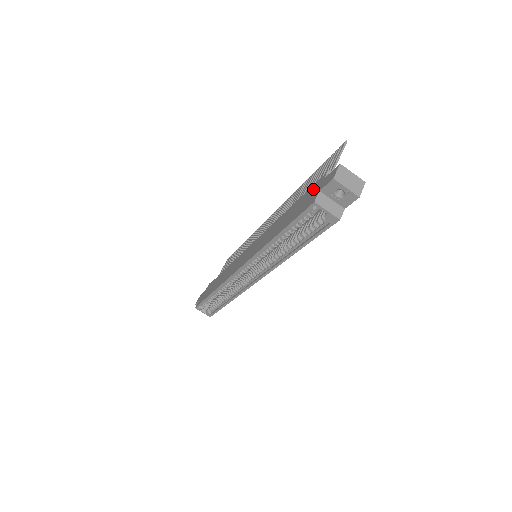
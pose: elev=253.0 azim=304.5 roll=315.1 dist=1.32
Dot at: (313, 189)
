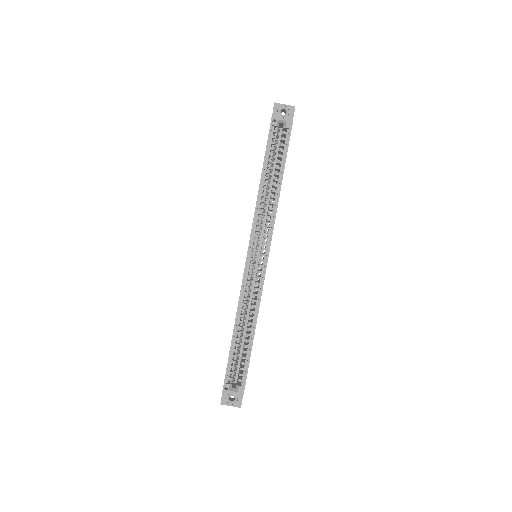
Dot at: occluded
